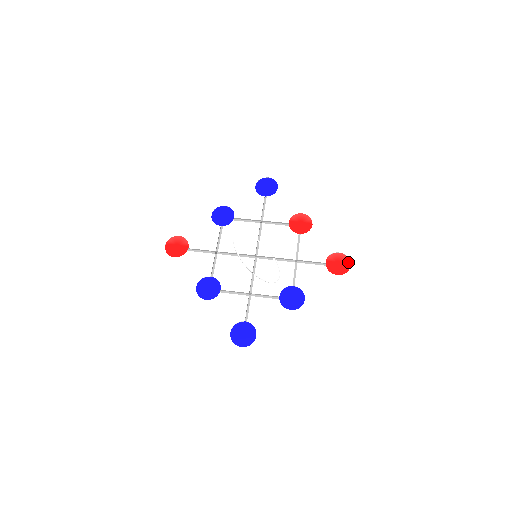
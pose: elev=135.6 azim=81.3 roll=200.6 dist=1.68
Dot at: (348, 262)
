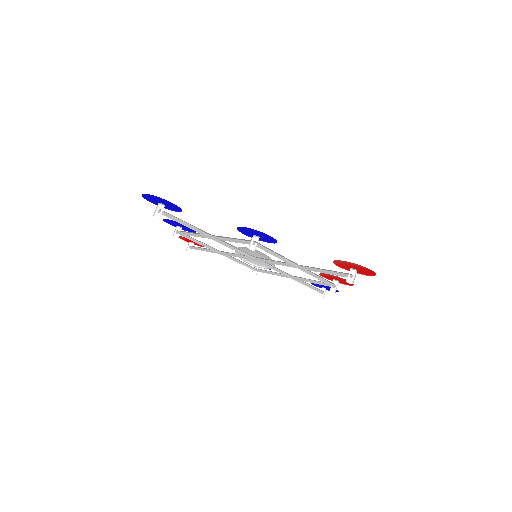
Dot at: (371, 272)
